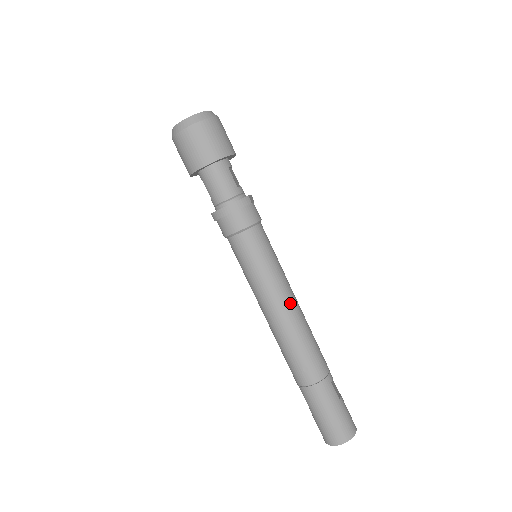
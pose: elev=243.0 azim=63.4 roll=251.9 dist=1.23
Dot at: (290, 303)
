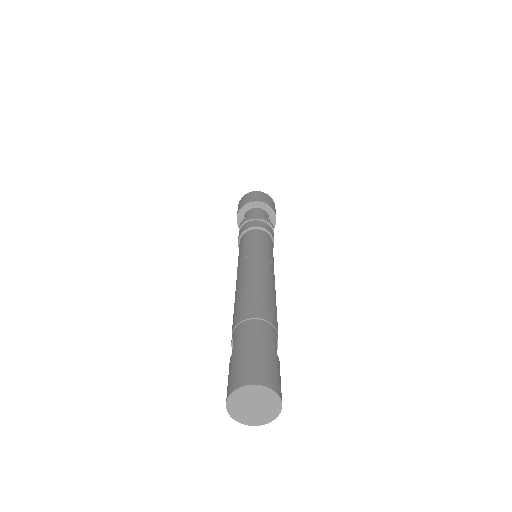
Dot at: (270, 271)
